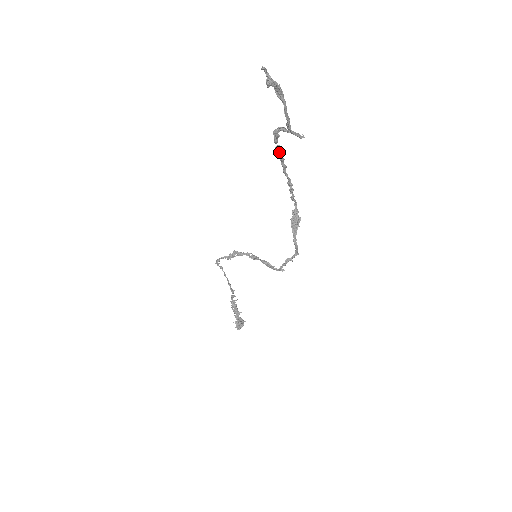
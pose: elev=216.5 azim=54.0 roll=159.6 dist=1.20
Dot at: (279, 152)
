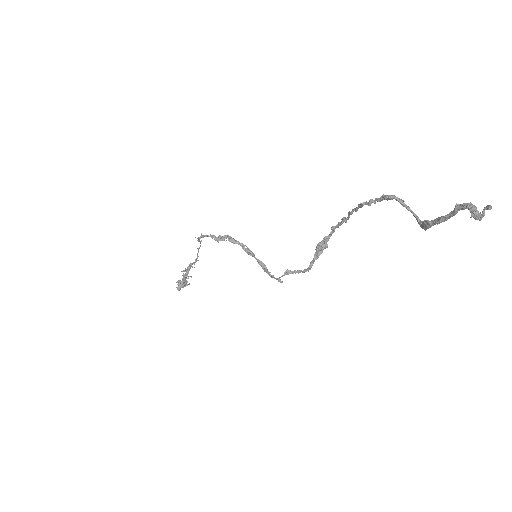
Dot at: occluded
